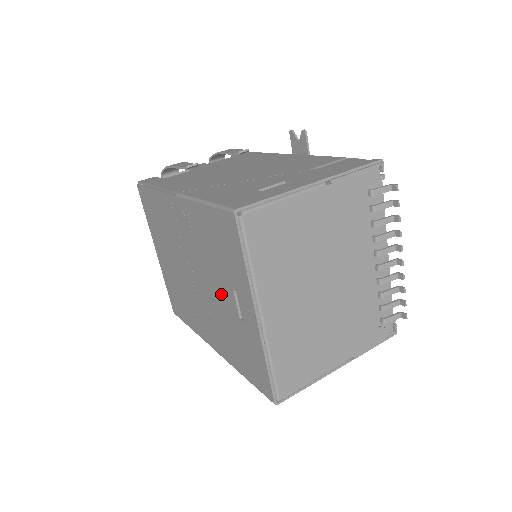
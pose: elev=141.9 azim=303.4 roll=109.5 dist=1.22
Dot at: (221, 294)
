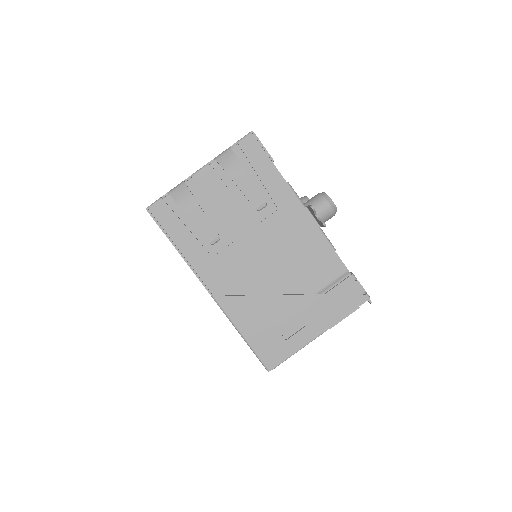
Dot at: occluded
